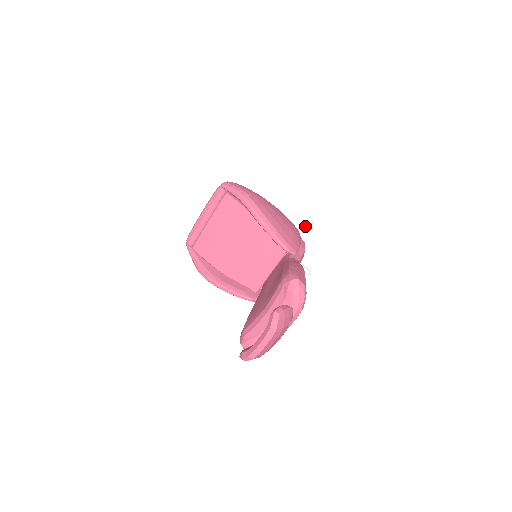
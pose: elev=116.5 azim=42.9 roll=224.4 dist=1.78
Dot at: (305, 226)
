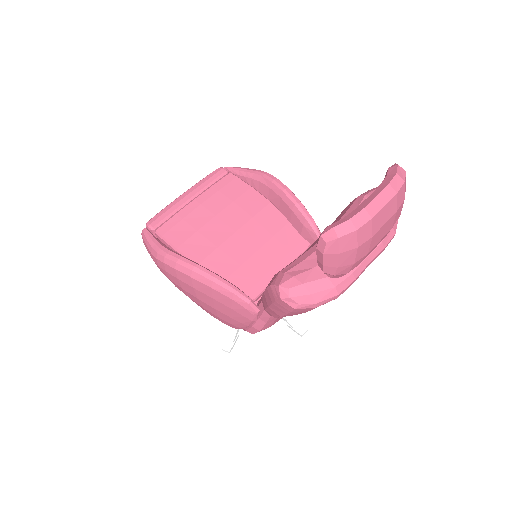
Dot at: occluded
